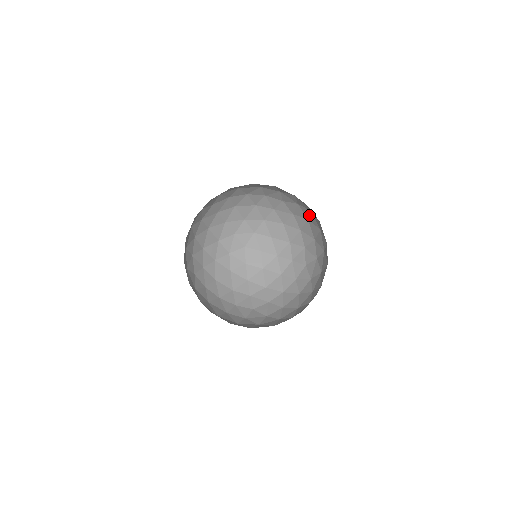
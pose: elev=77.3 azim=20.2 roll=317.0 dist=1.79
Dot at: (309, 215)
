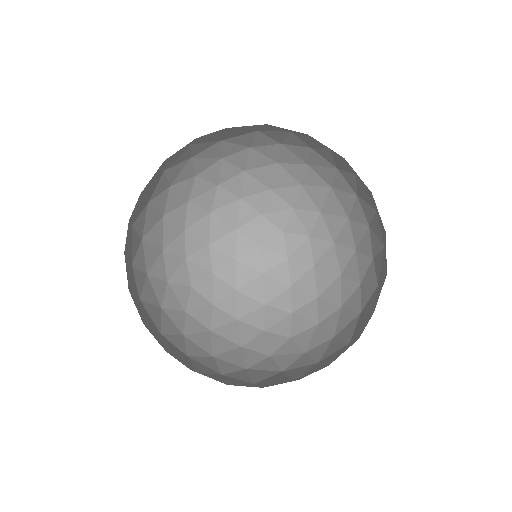
Dot at: (350, 167)
